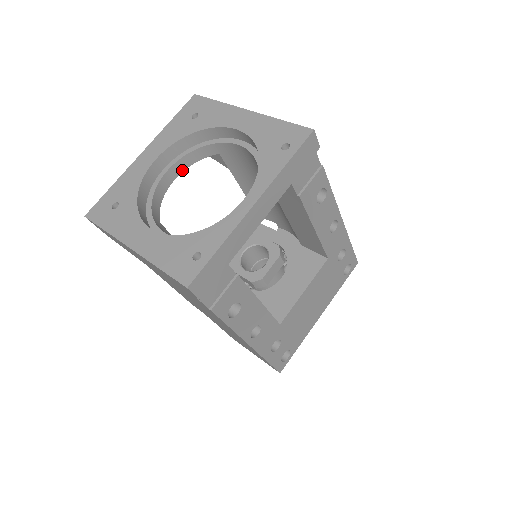
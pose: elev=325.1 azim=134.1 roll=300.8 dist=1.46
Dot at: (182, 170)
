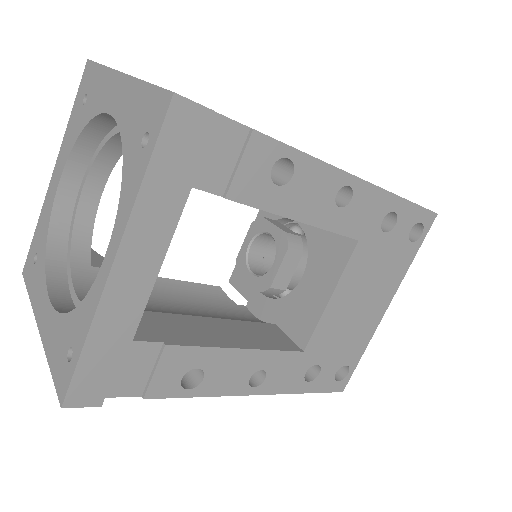
Dot at: (105, 179)
